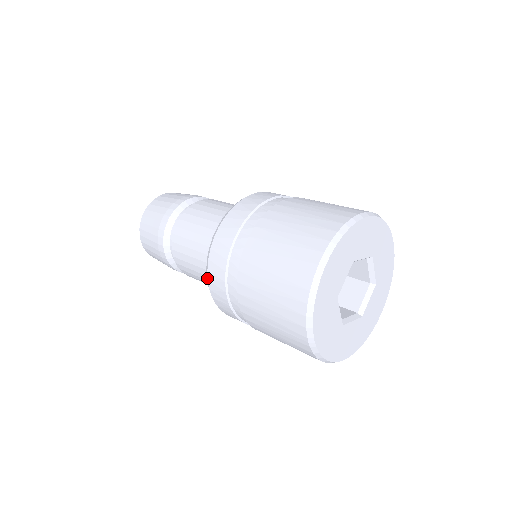
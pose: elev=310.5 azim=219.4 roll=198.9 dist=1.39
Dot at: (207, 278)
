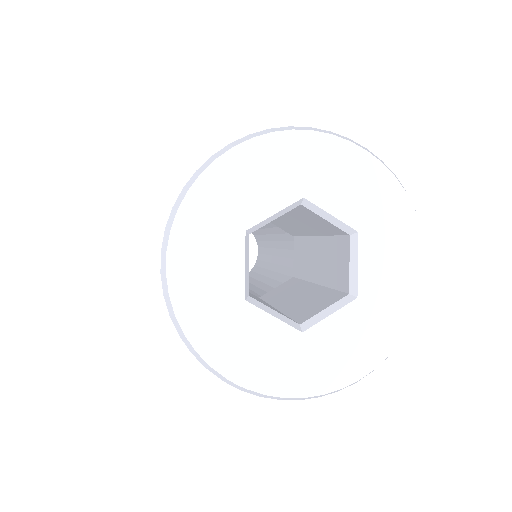
Dot at: occluded
